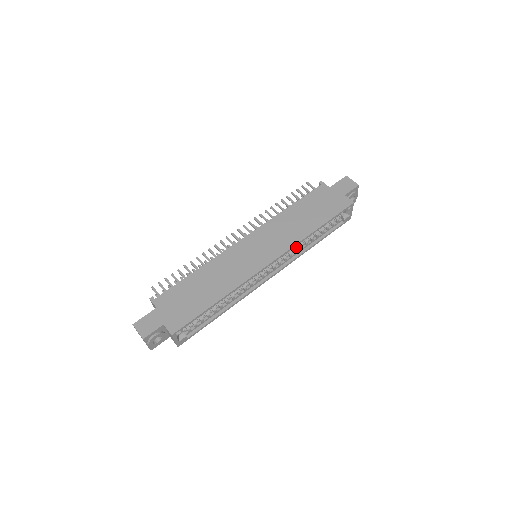
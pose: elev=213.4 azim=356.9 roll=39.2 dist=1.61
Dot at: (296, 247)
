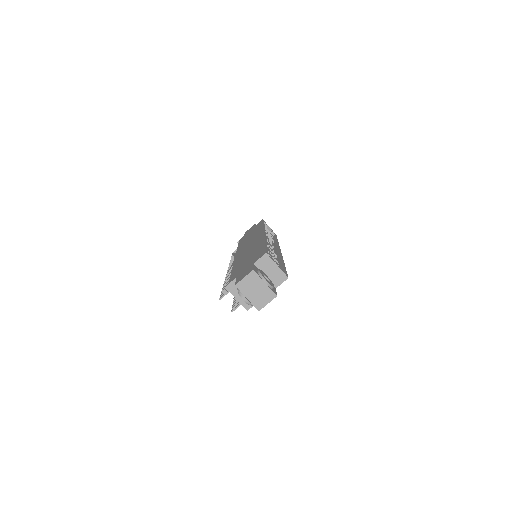
Dot at: occluded
